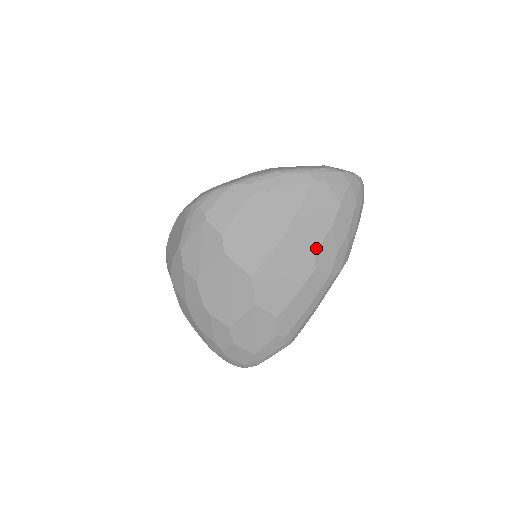
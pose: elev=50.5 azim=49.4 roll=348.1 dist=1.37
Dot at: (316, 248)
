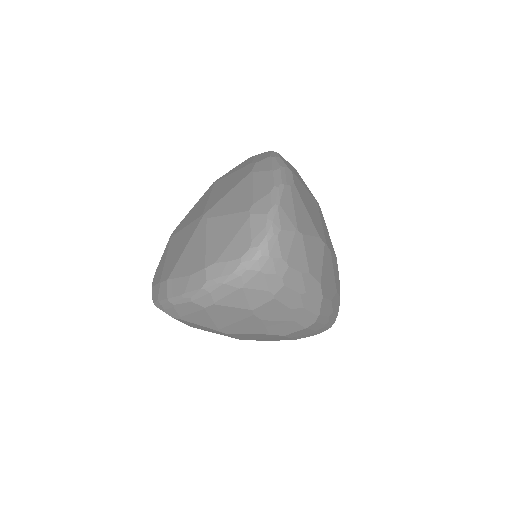
Dot at: (266, 333)
